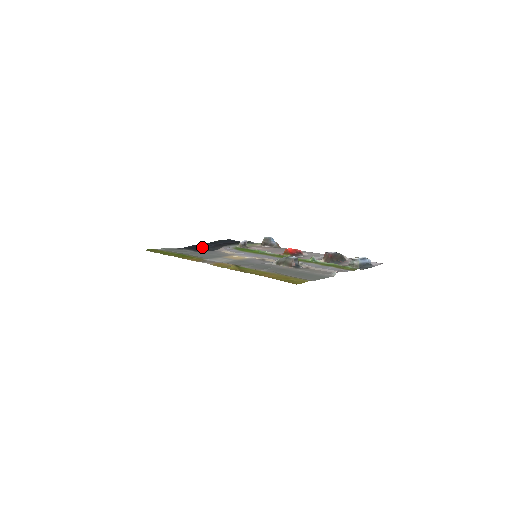
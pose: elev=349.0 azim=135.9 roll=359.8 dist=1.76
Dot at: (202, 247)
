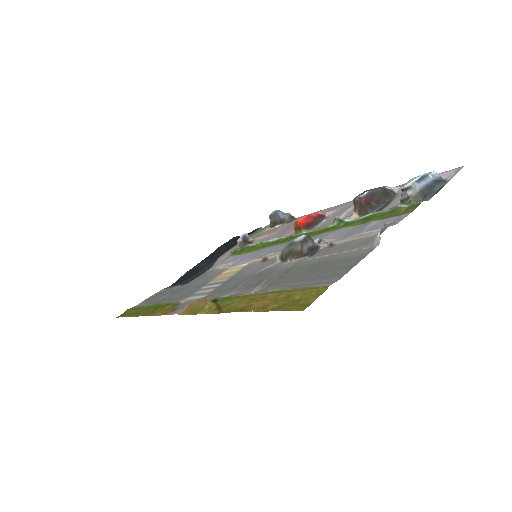
Dot at: (195, 271)
